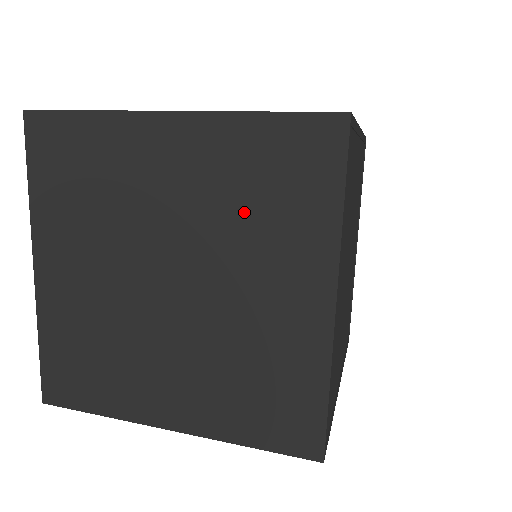
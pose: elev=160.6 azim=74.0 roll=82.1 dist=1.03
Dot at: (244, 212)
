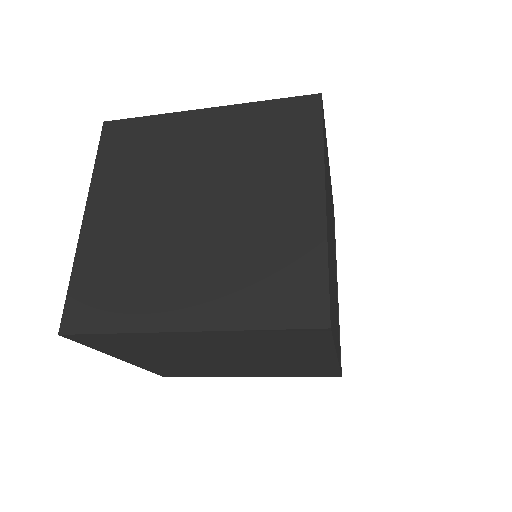
Dot at: (256, 153)
